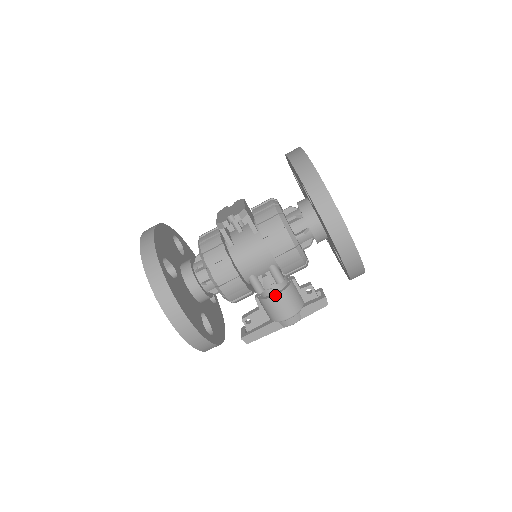
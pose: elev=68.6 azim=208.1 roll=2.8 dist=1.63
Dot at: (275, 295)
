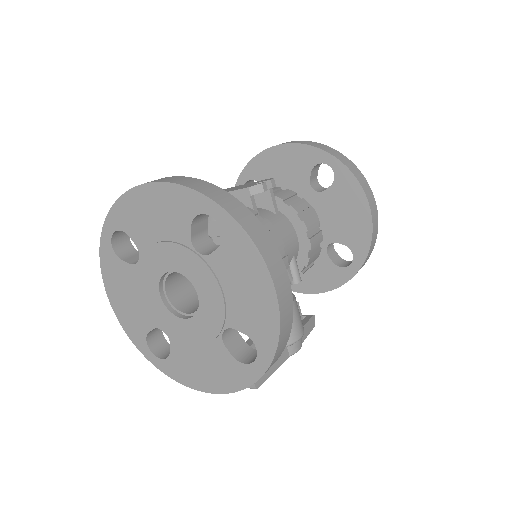
Dot at: occluded
